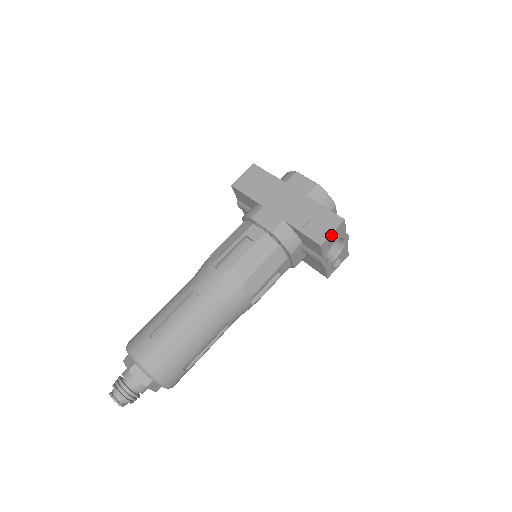
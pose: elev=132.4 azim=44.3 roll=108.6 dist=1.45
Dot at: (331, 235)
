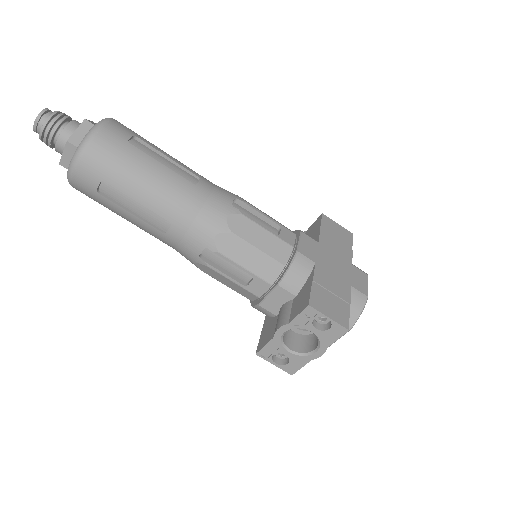
Dot at: (321, 324)
